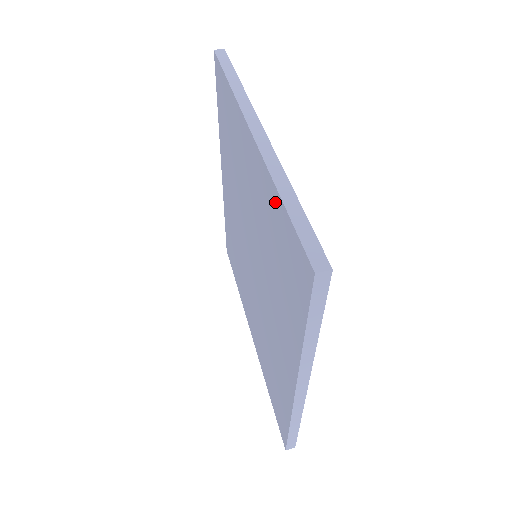
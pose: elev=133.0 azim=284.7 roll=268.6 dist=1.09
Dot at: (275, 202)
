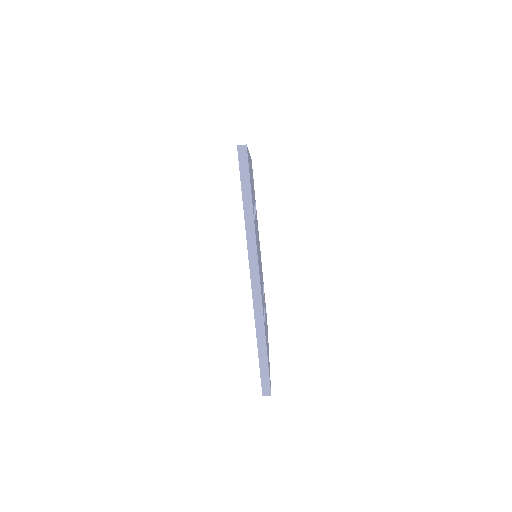
Dot at: occluded
